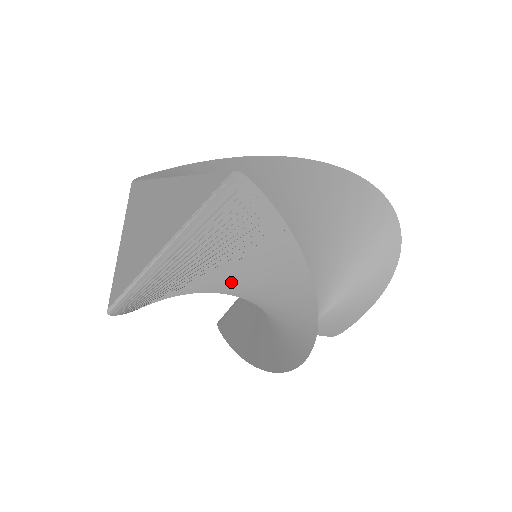
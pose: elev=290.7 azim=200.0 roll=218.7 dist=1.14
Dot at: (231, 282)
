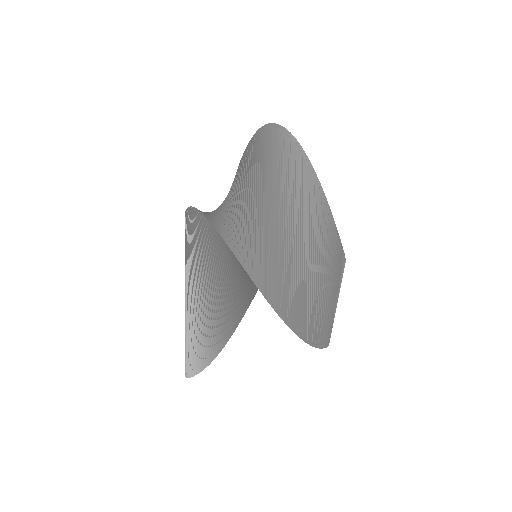
Dot at: (212, 281)
